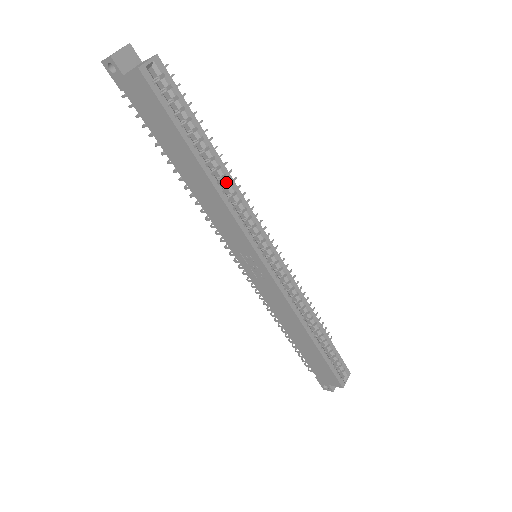
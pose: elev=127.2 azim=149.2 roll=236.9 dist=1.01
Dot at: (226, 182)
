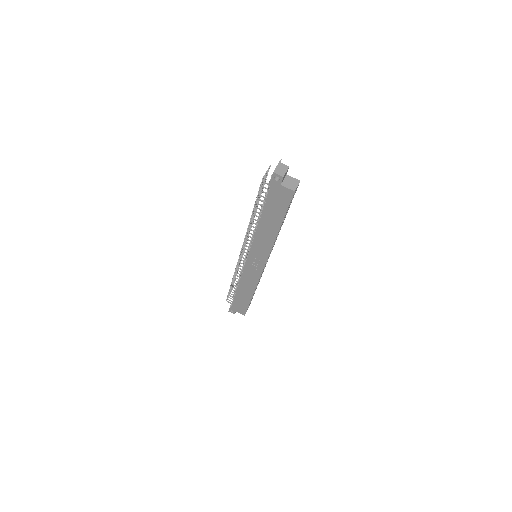
Dot at: occluded
